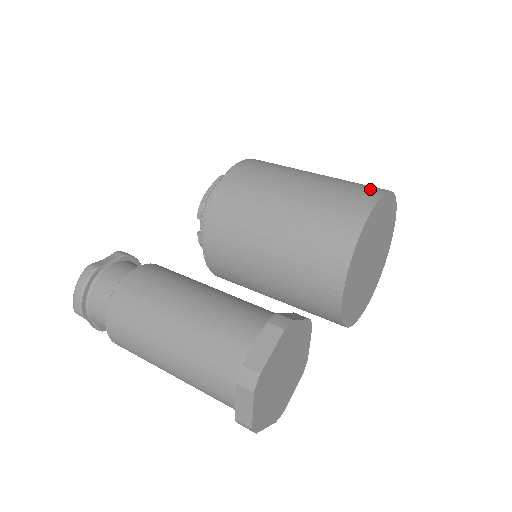
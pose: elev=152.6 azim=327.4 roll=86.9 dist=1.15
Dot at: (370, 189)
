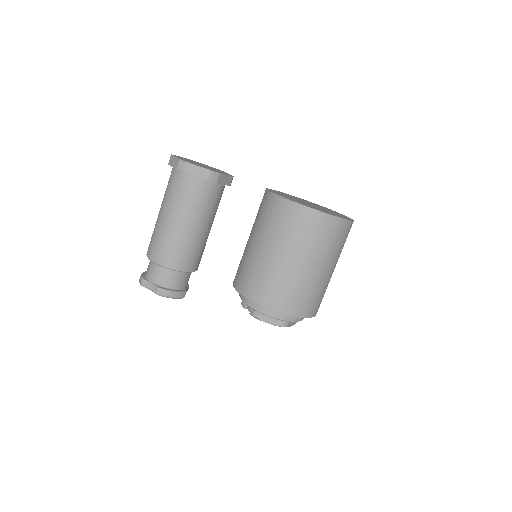
Dot at: occluded
